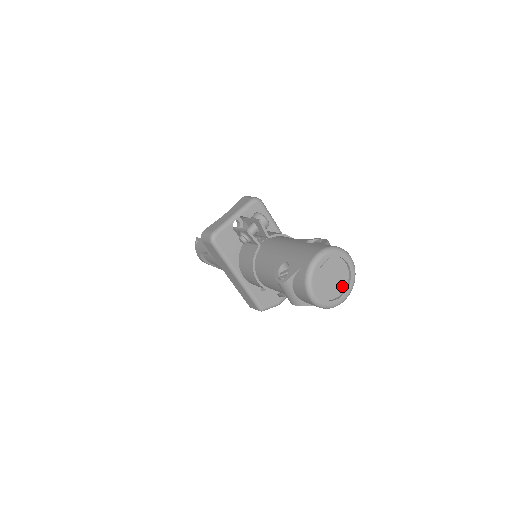
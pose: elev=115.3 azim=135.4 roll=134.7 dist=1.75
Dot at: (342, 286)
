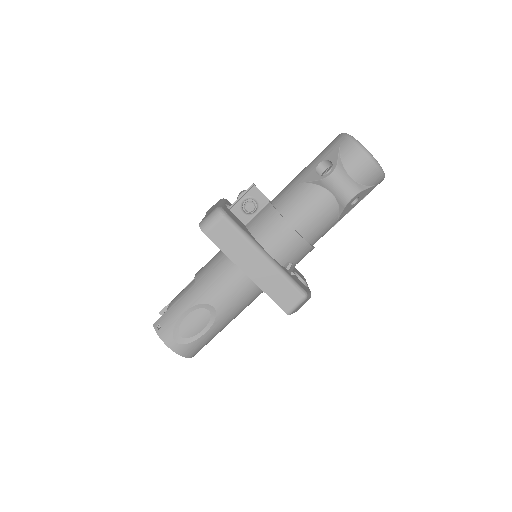
Dot at: occluded
